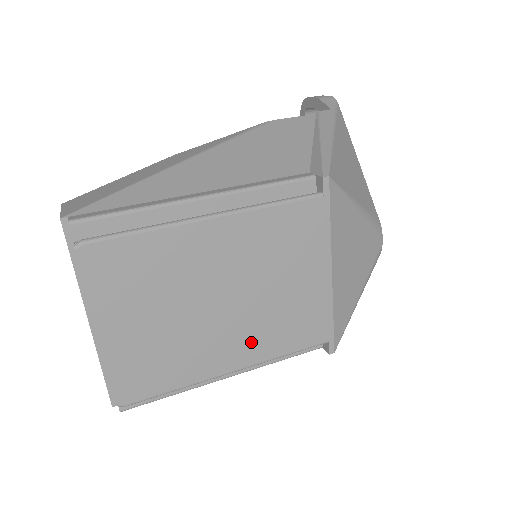
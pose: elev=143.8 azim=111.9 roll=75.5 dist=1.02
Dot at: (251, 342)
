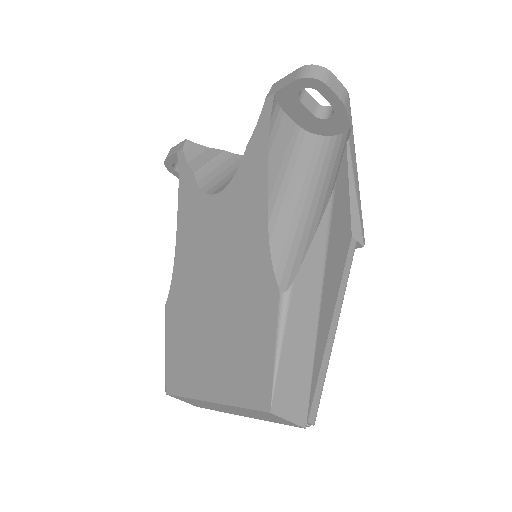
Dot at: occluded
